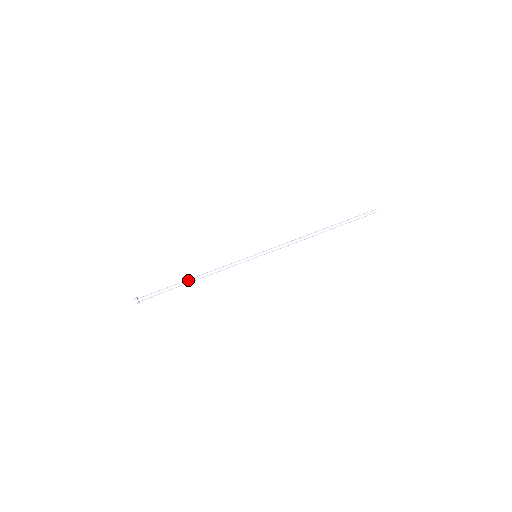
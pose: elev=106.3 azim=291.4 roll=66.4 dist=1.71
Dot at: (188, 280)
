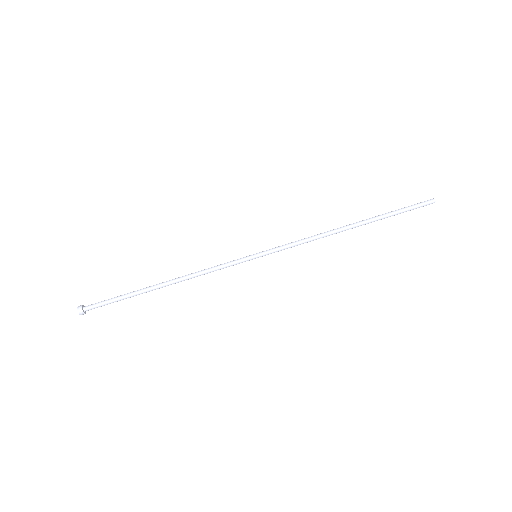
Dot at: (156, 286)
